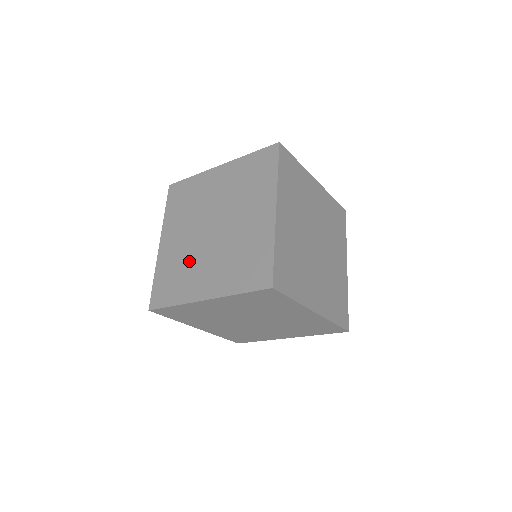
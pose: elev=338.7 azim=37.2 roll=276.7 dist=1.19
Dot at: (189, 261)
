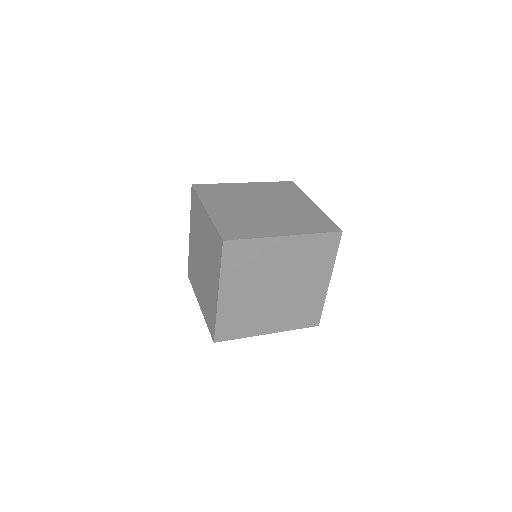
Dot at: (254, 311)
